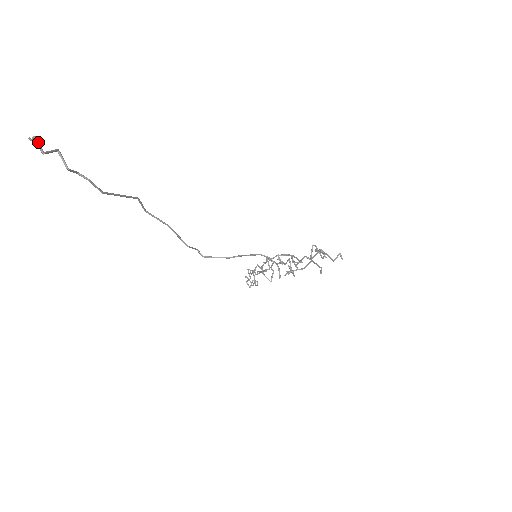
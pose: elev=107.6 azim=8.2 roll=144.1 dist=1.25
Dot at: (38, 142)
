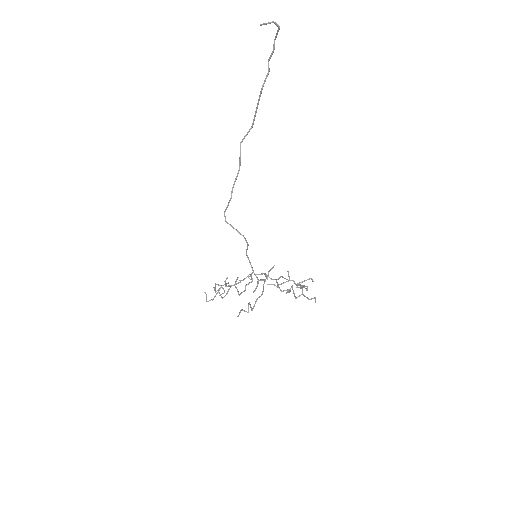
Dot at: (277, 24)
